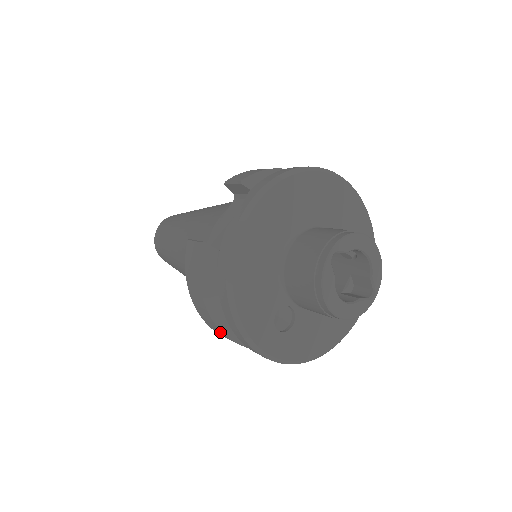
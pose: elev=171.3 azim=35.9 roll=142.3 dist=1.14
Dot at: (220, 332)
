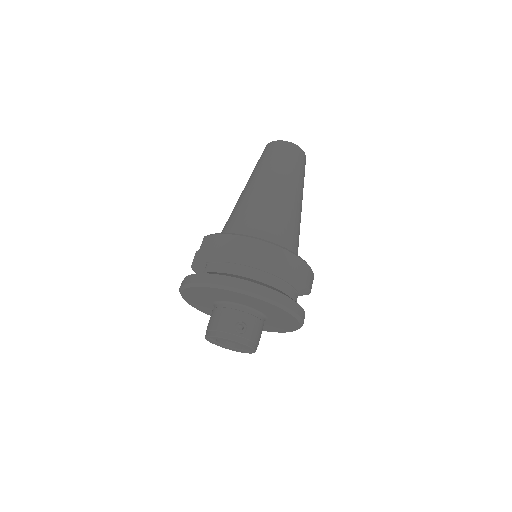
Dot at: occluded
